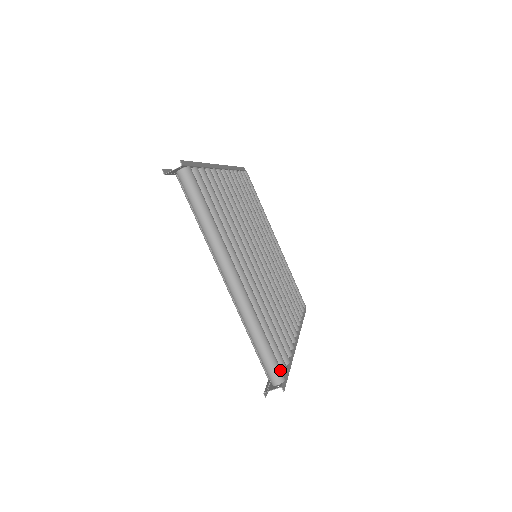
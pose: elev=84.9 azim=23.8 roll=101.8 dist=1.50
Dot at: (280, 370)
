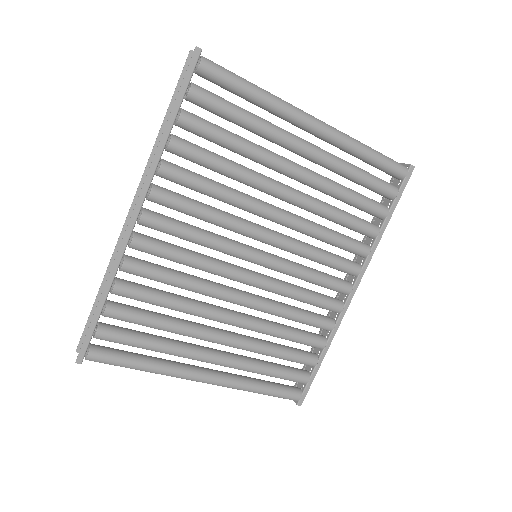
Dot at: (291, 398)
